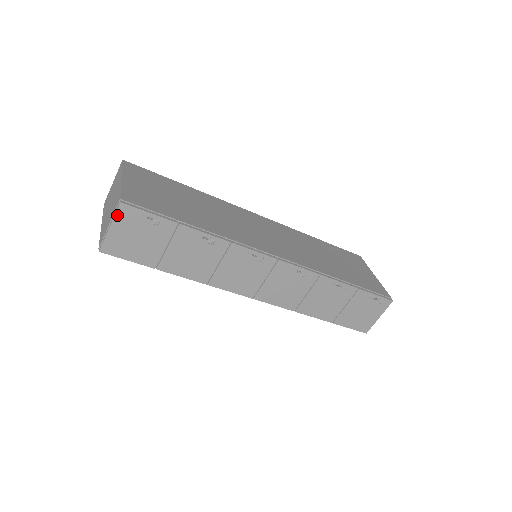
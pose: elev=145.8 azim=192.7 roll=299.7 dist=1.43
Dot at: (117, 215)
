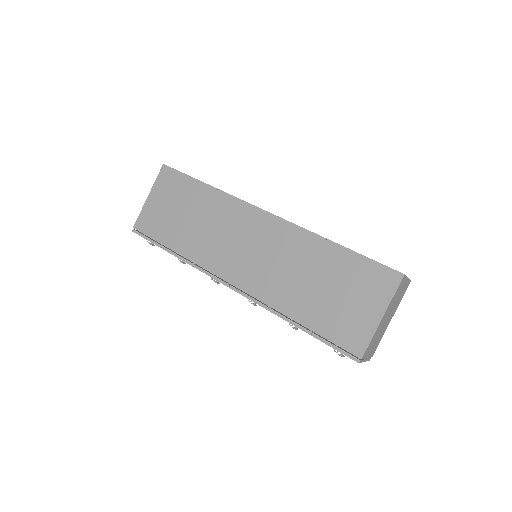
Dot at: occluded
